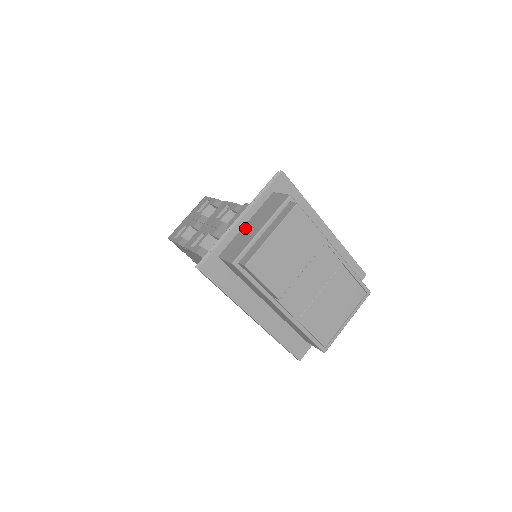
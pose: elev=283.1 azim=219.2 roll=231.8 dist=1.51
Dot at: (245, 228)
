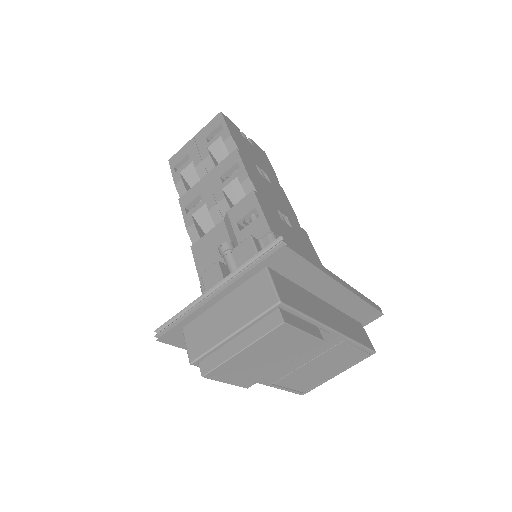
Dot at: (218, 308)
